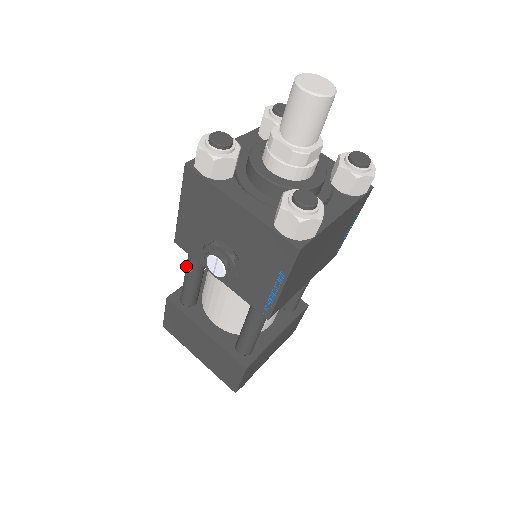
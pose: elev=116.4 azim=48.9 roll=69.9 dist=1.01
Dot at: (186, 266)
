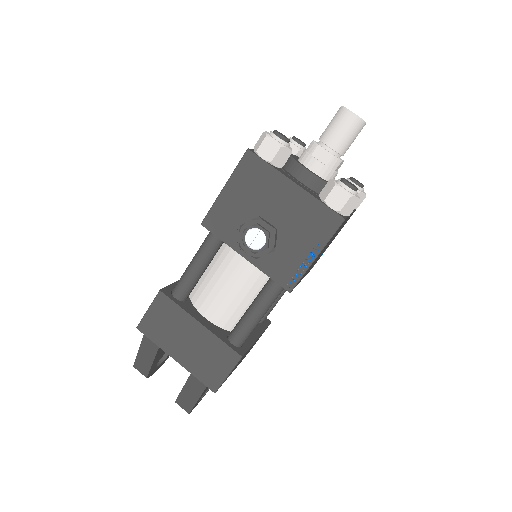
Dot at: (197, 254)
